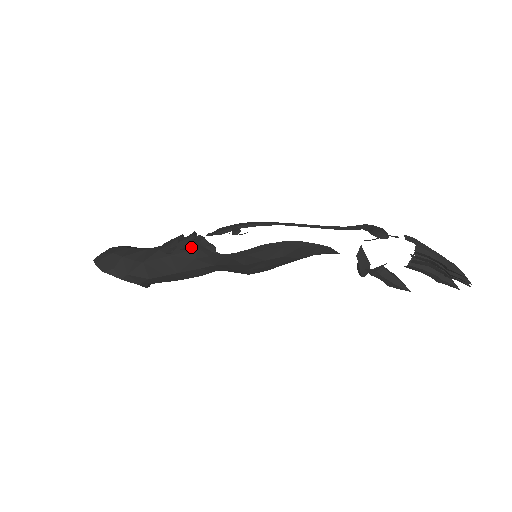
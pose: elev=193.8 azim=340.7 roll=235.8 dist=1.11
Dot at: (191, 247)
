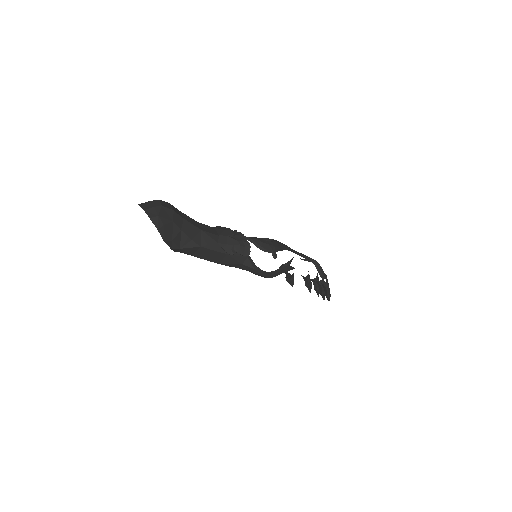
Dot at: (246, 256)
